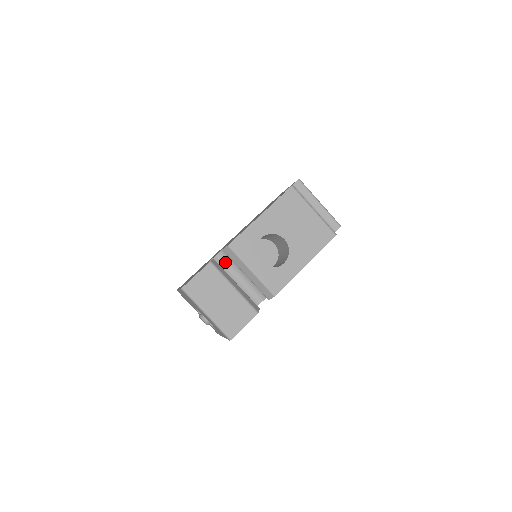
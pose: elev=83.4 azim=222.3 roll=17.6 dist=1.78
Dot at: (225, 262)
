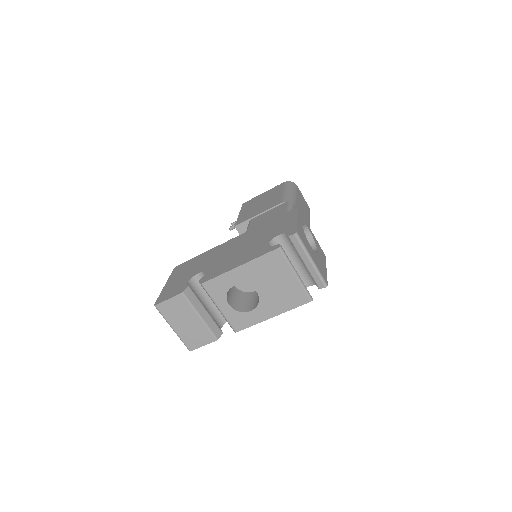
Dot at: occluded
